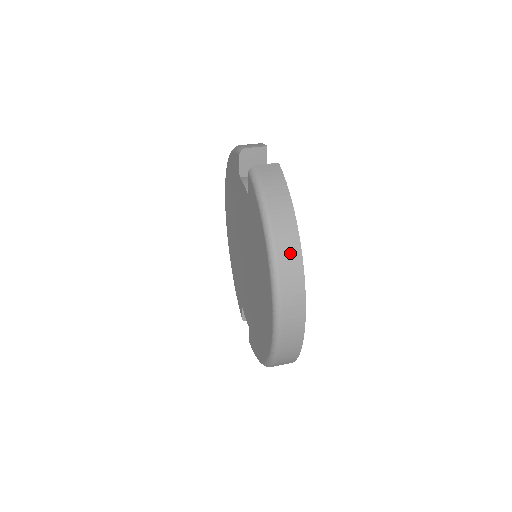
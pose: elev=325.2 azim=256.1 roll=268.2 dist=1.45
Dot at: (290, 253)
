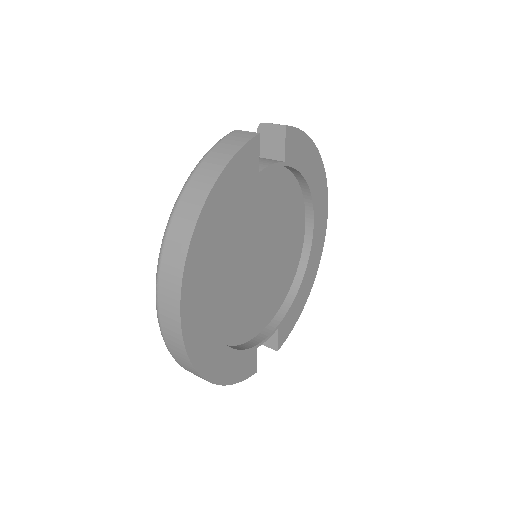
Dot at: (186, 217)
